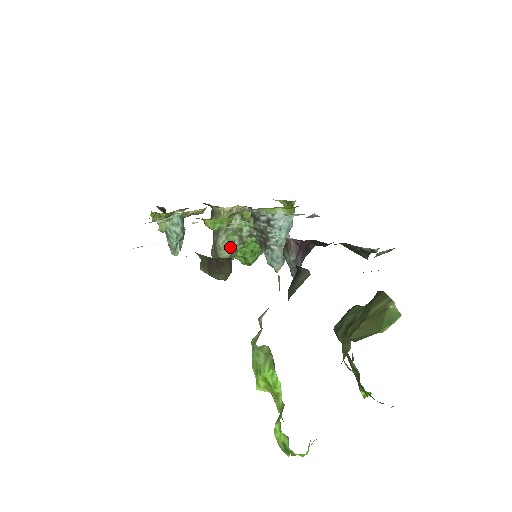
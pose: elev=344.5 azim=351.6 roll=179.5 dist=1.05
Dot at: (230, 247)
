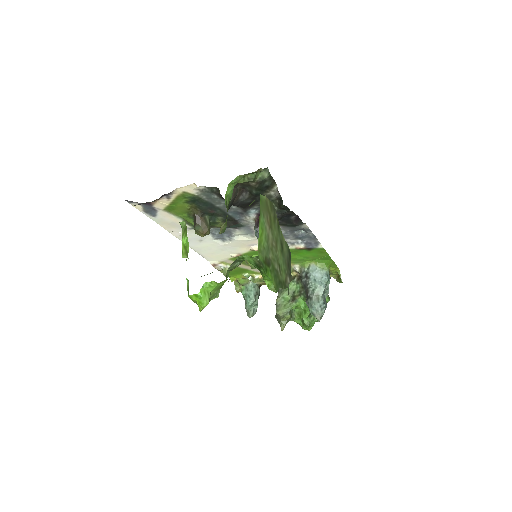
Dot at: (285, 305)
